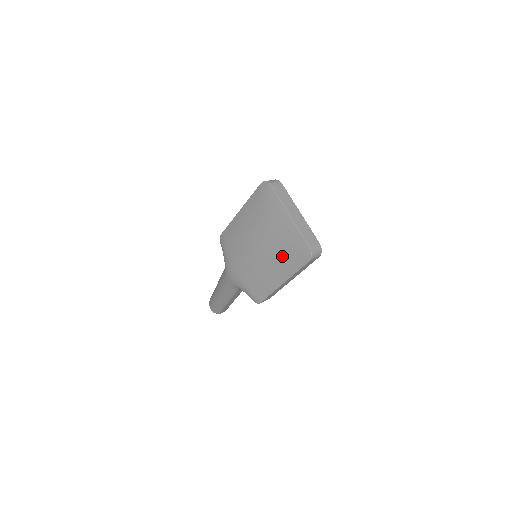
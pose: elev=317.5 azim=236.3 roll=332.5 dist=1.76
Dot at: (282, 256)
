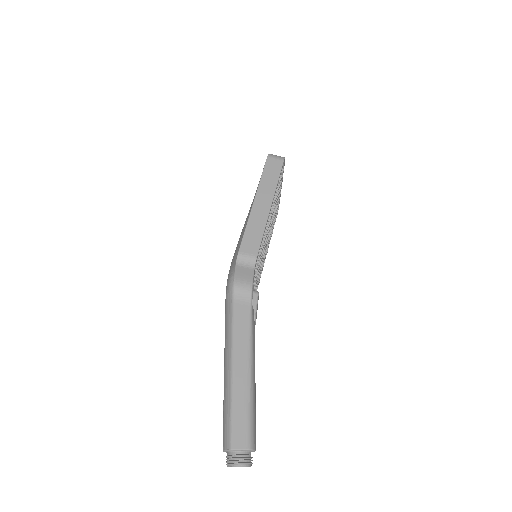
Dot at: occluded
